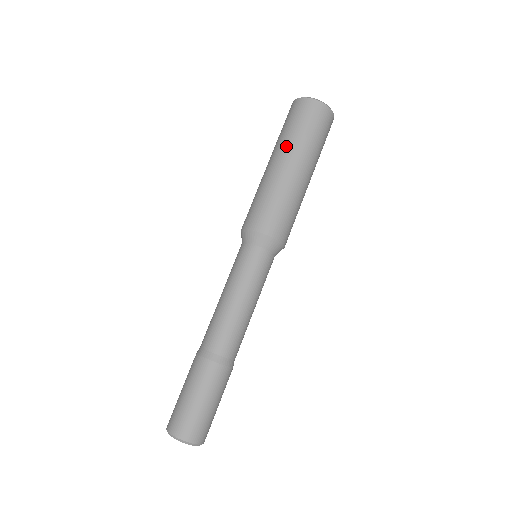
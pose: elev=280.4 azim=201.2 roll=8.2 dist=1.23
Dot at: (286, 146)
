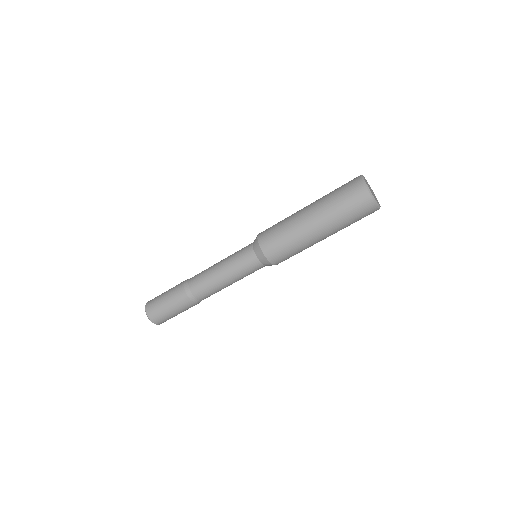
Dot at: (331, 224)
